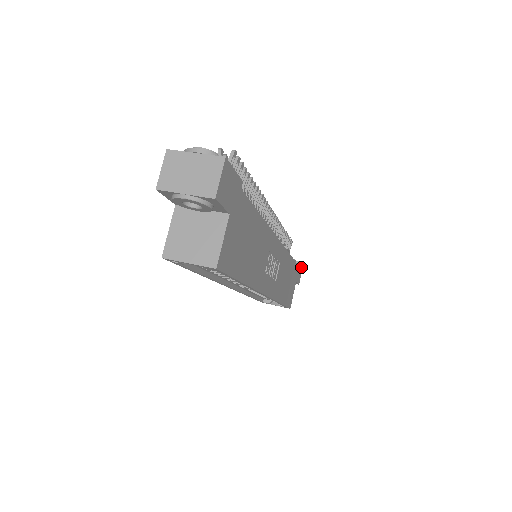
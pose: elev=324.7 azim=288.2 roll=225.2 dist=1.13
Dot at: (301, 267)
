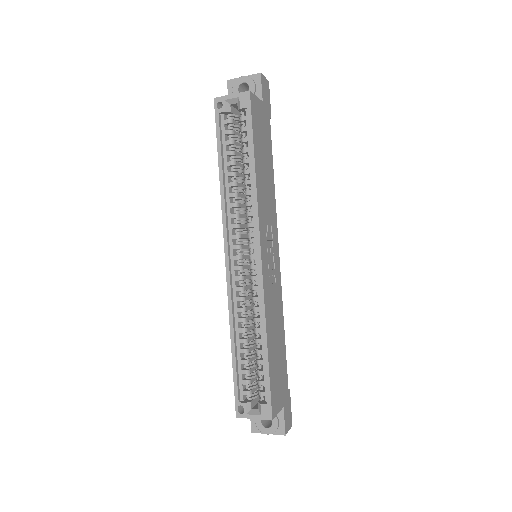
Dot at: (290, 416)
